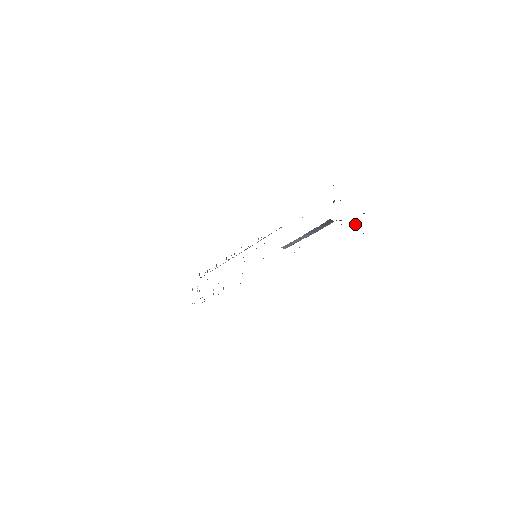
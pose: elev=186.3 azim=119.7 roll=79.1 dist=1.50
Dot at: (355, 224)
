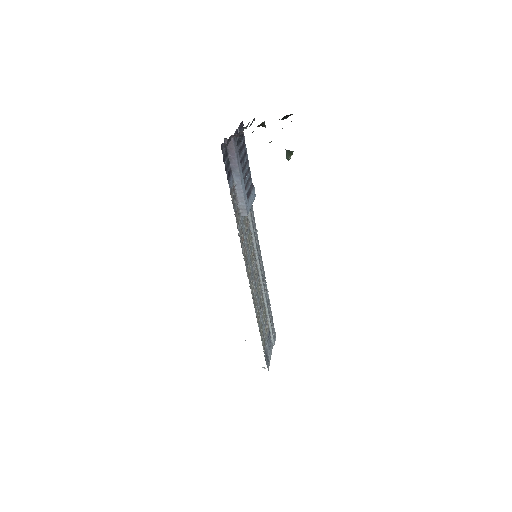
Dot at: (287, 153)
